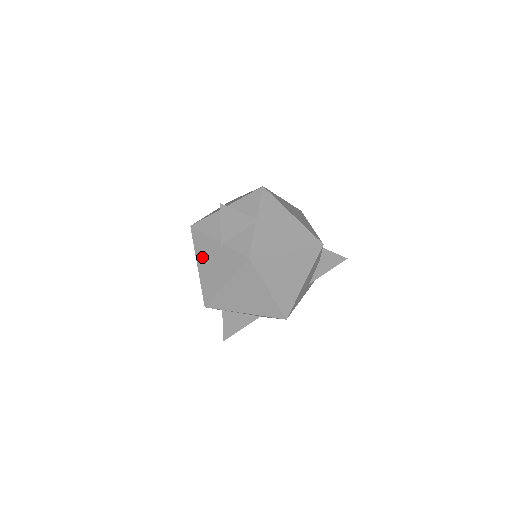
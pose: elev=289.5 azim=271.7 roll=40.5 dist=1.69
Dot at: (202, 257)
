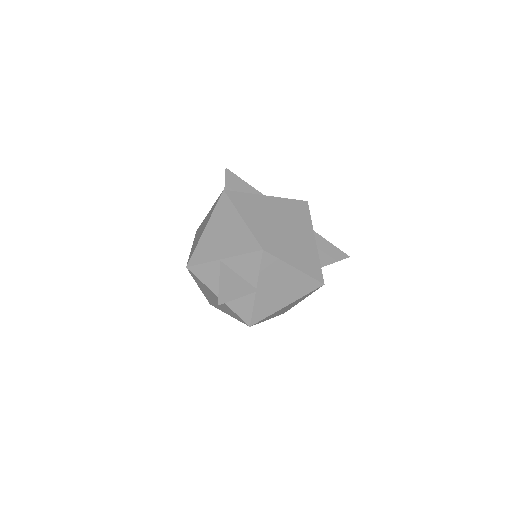
Dot at: (203, 289)
